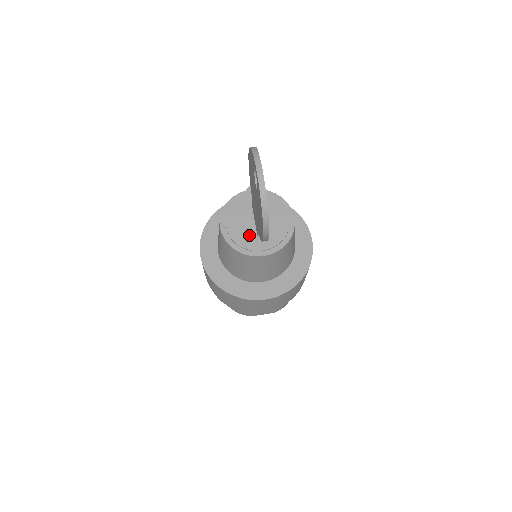
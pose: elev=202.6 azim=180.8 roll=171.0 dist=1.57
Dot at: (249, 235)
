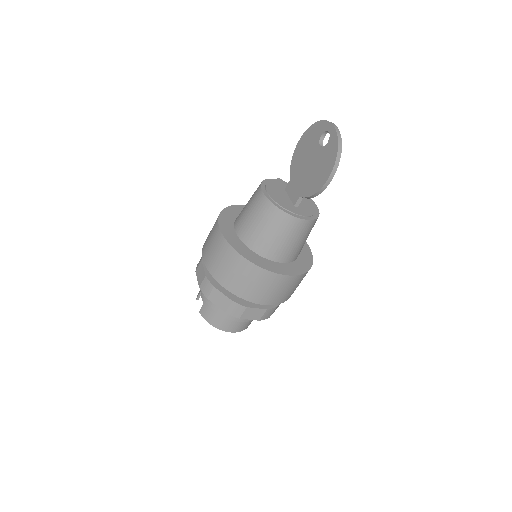
Dot at: (287, 203)
